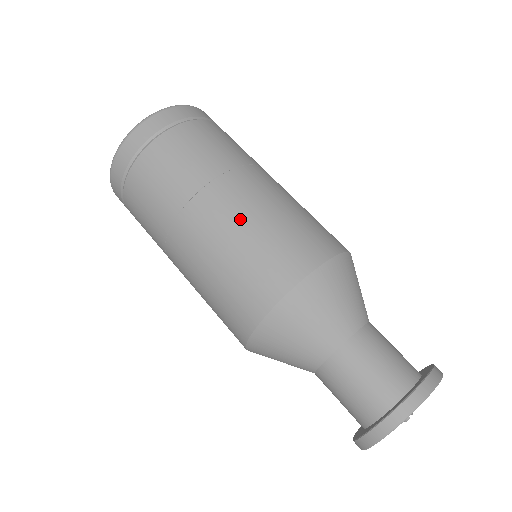
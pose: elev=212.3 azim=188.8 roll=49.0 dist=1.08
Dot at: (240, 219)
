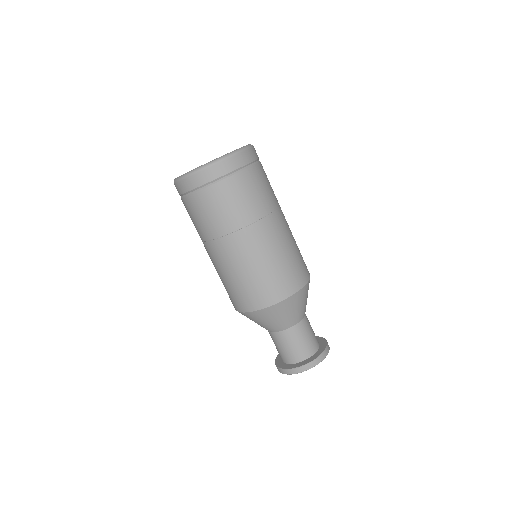
Dot at: (264, 254)
